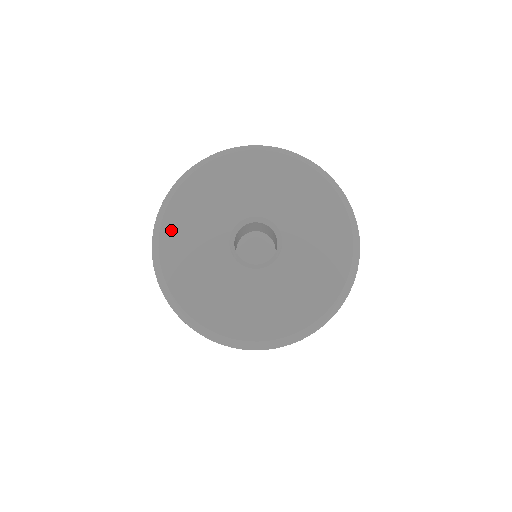
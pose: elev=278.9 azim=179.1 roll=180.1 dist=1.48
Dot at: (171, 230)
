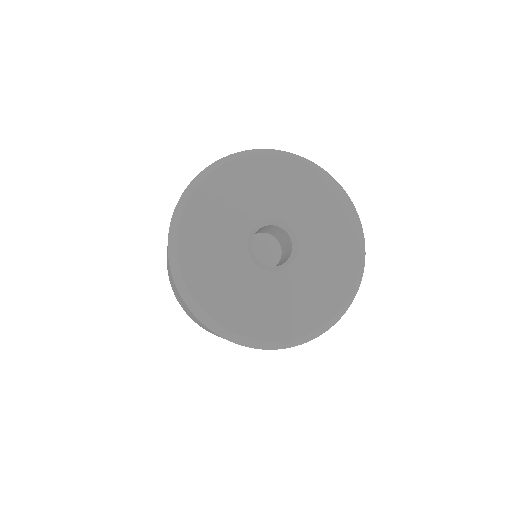
Dot at: (197, 281)
